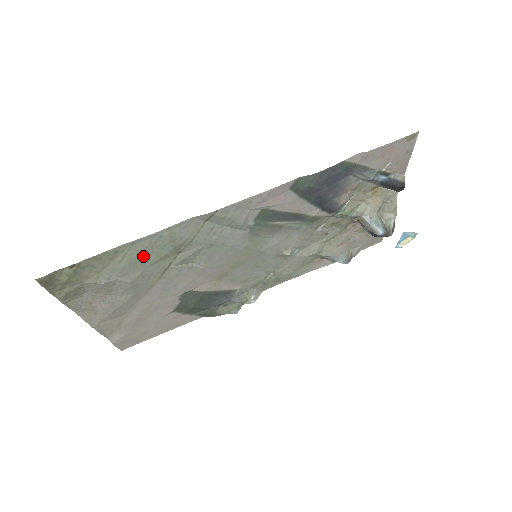
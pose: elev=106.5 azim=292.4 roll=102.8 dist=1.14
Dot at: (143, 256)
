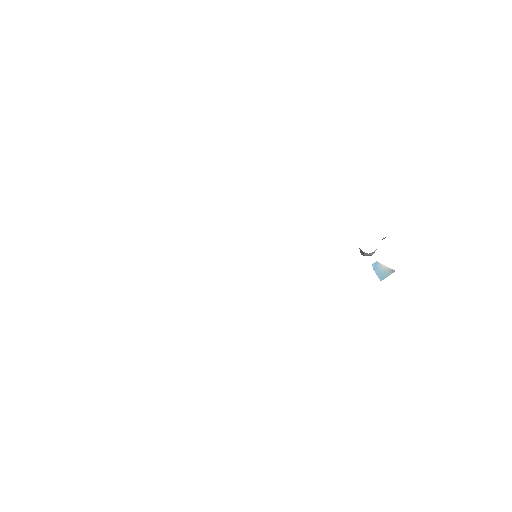
Dot at: occluded
